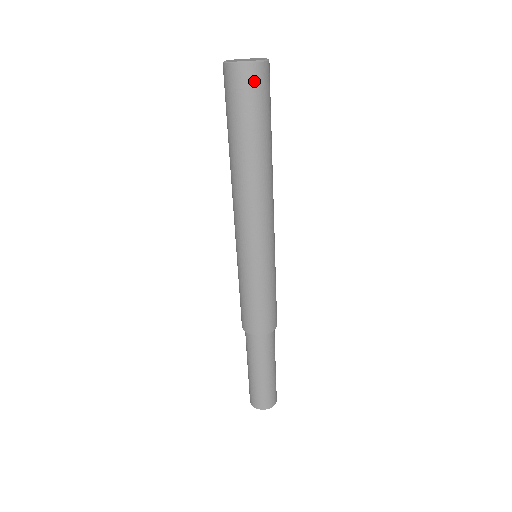
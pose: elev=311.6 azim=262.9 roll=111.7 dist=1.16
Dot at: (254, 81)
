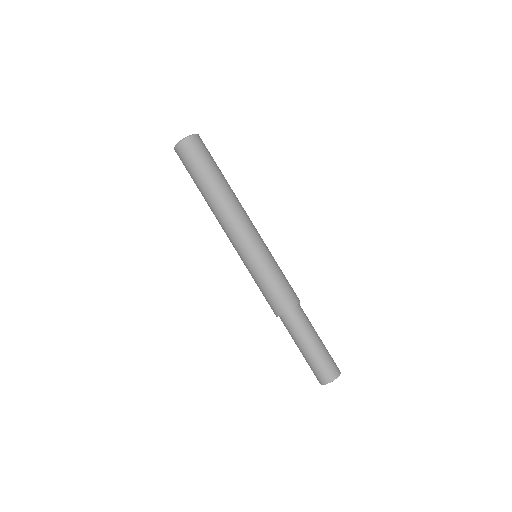
Dot at: (200, 143)
